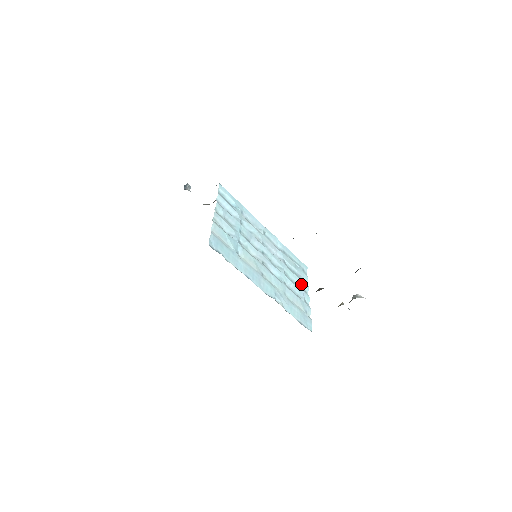
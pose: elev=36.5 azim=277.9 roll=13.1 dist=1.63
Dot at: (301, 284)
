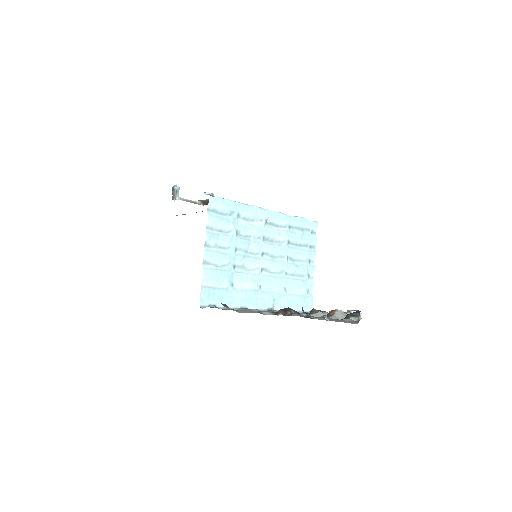
Dot at: (307, 257)
